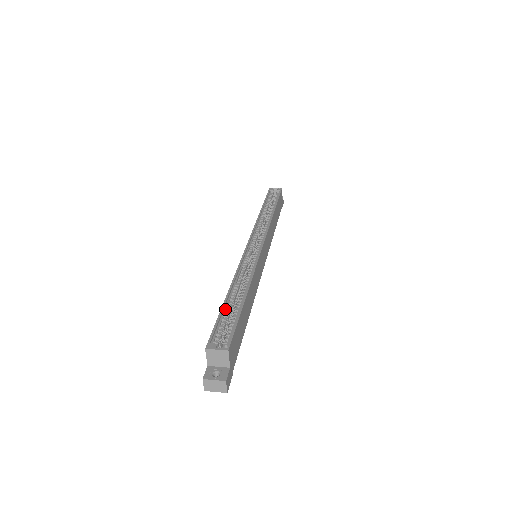
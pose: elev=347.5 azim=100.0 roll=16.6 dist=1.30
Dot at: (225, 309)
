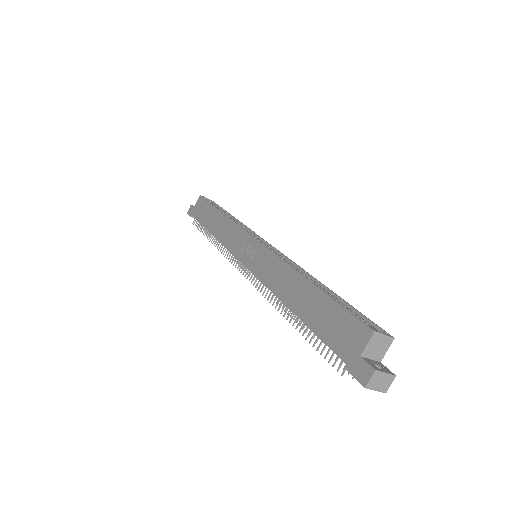
Dot at: (327, 296)
